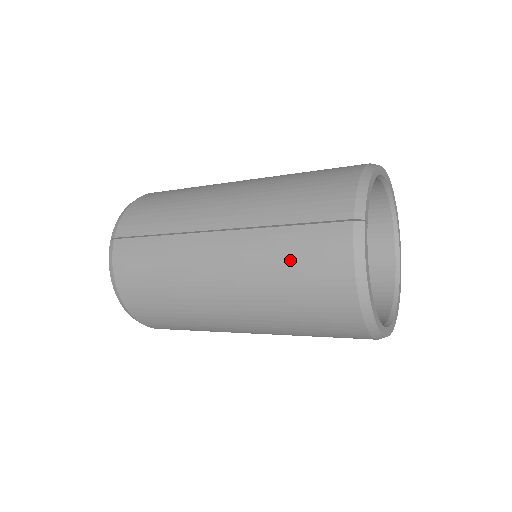
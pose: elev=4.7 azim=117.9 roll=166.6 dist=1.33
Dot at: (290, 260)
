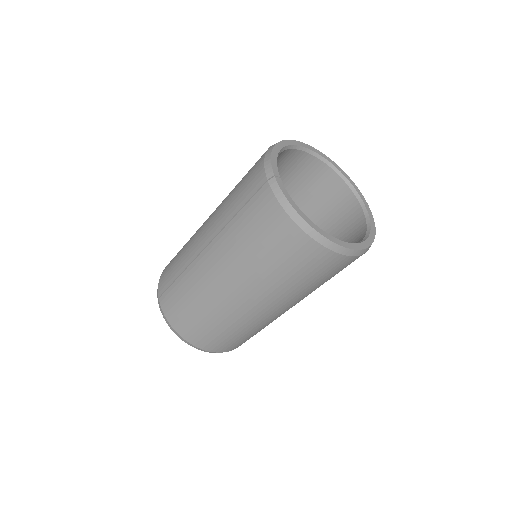
Dot at: (249, 233)
